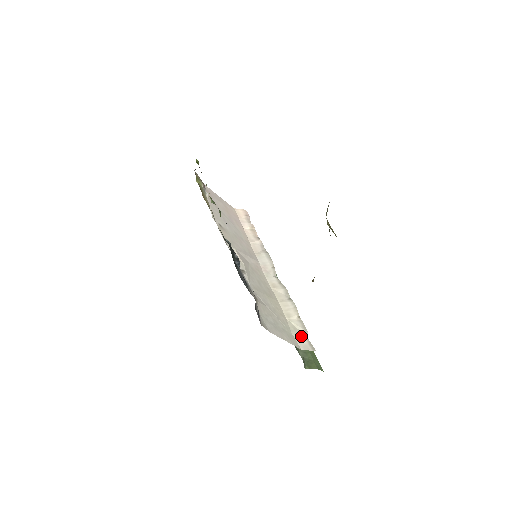
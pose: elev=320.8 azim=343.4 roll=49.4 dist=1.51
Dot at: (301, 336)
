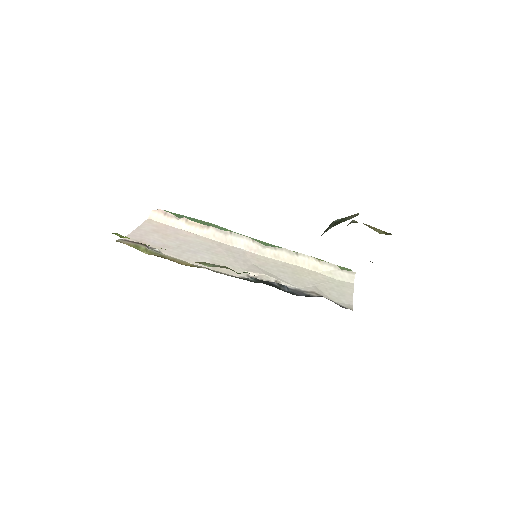
Dot at: (339, 274)
